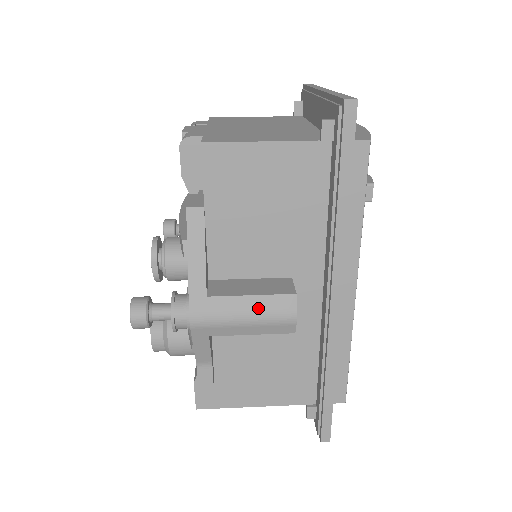
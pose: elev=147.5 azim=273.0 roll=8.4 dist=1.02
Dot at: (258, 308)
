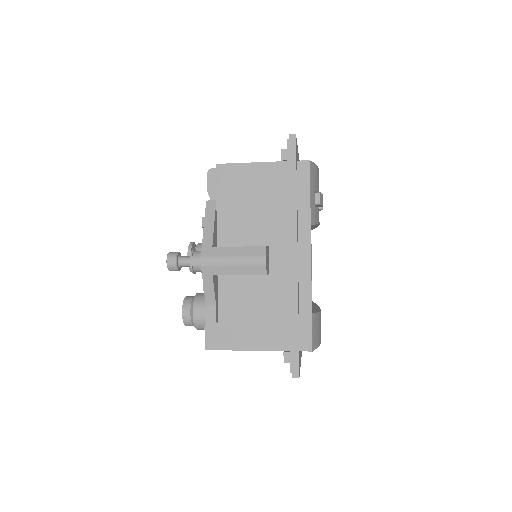
Dot at: (242, 254)
